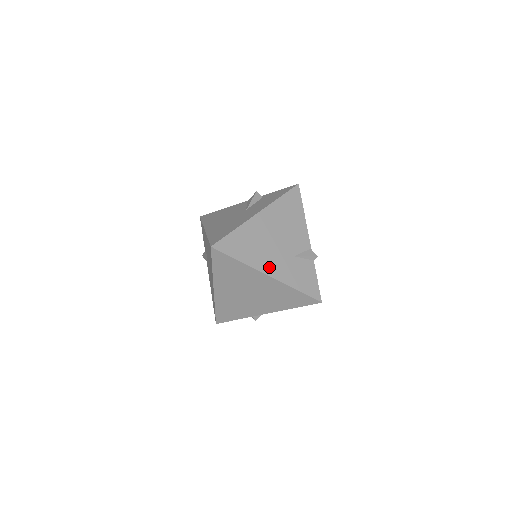
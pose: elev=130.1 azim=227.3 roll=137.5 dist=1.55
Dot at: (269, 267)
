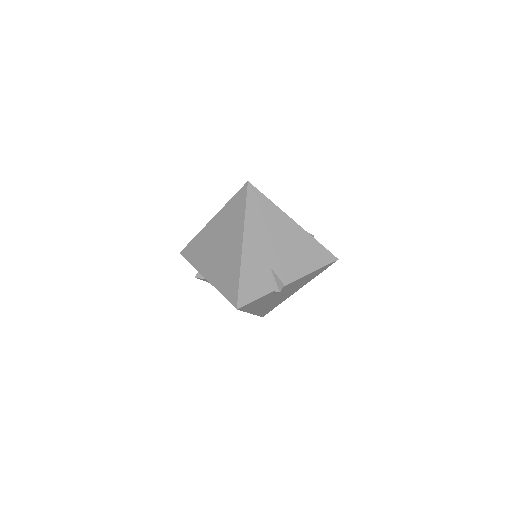
Dot at: (251, 242)
